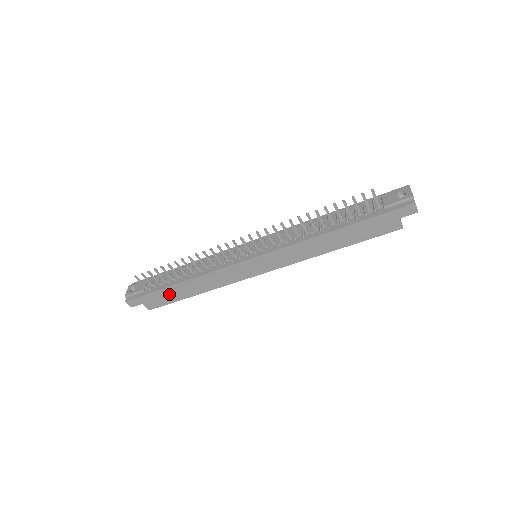
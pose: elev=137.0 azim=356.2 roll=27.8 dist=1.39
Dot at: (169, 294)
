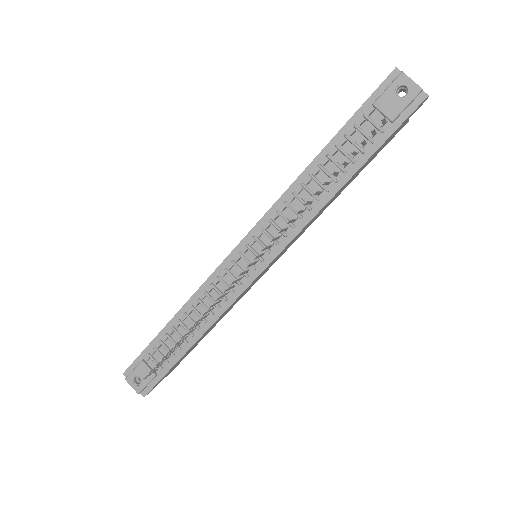
Dot at: (186, 354)
